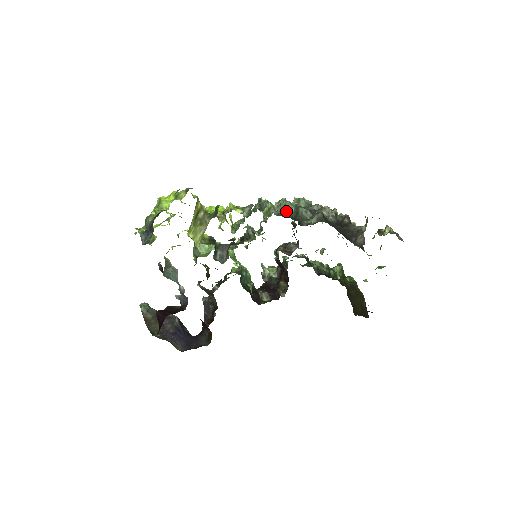
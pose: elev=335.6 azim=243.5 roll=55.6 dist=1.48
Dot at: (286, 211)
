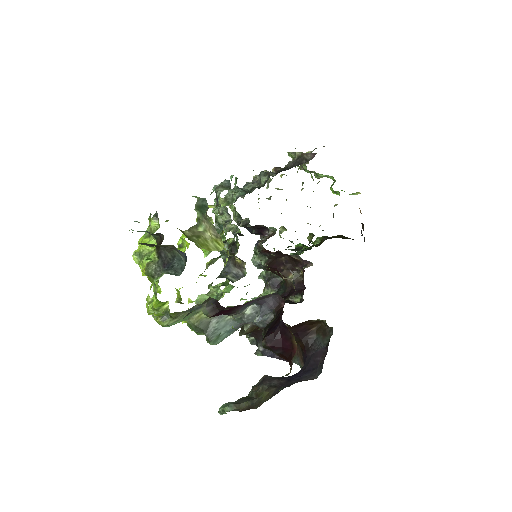
Dot at: (237, 194)
